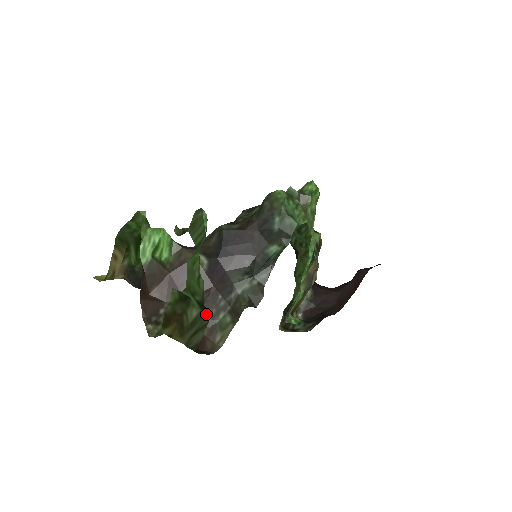
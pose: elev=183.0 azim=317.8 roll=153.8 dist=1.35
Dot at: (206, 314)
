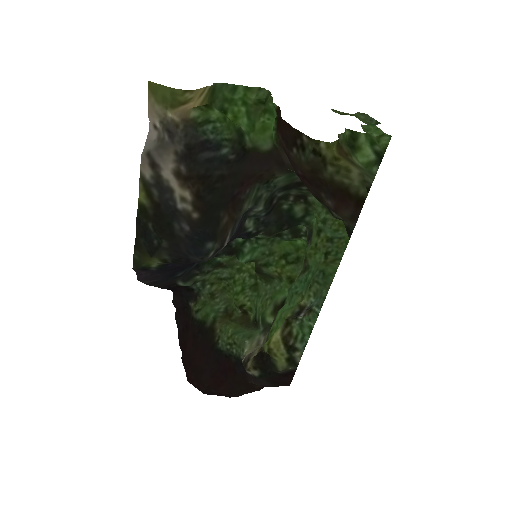
Dot at: (369, 173)
